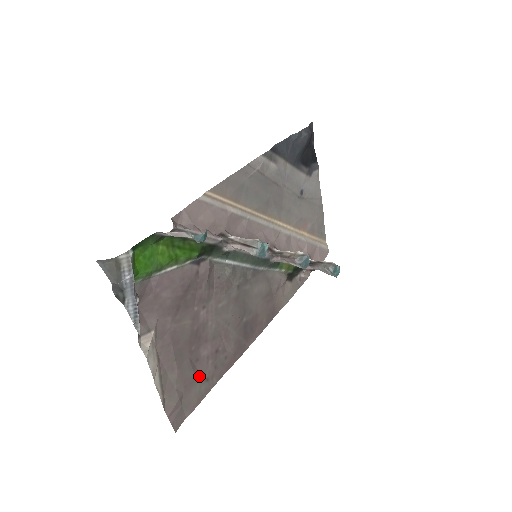
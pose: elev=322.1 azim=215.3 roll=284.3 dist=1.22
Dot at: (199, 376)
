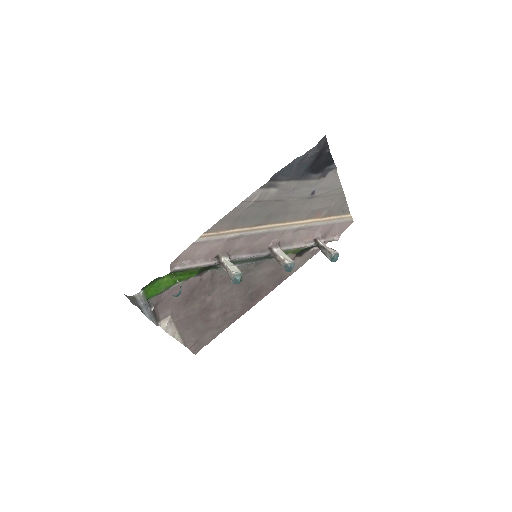
Dot at: (211, 327)
